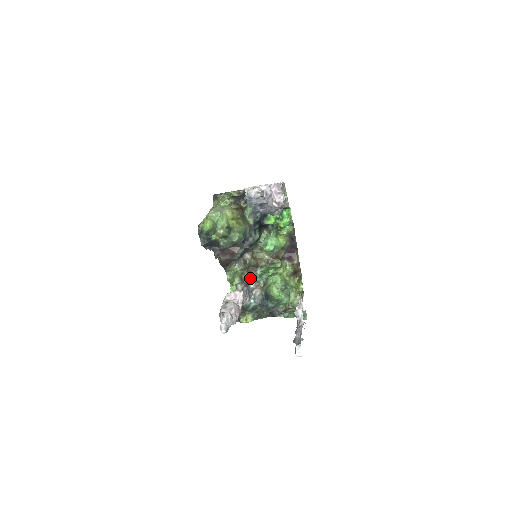
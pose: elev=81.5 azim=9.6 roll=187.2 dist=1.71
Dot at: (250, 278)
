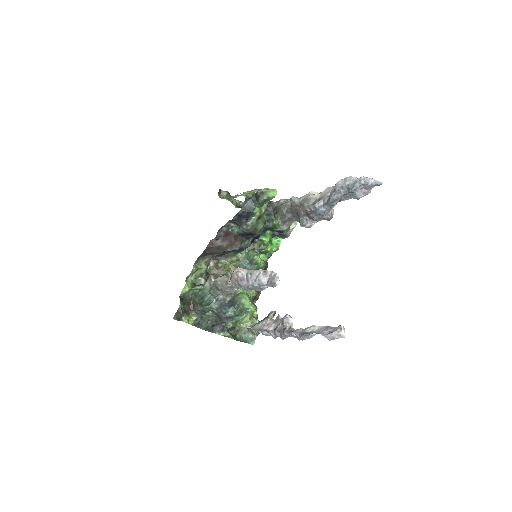
Dot at: occluded
